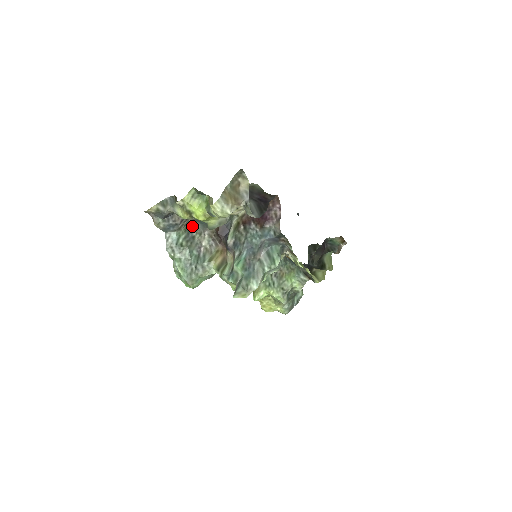
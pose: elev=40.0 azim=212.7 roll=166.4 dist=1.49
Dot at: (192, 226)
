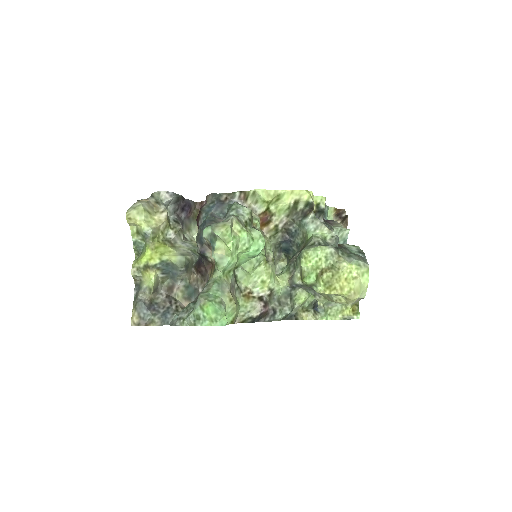
Dot at: occluded
